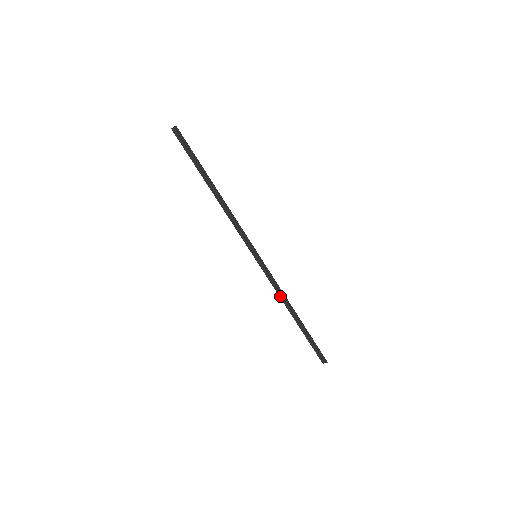
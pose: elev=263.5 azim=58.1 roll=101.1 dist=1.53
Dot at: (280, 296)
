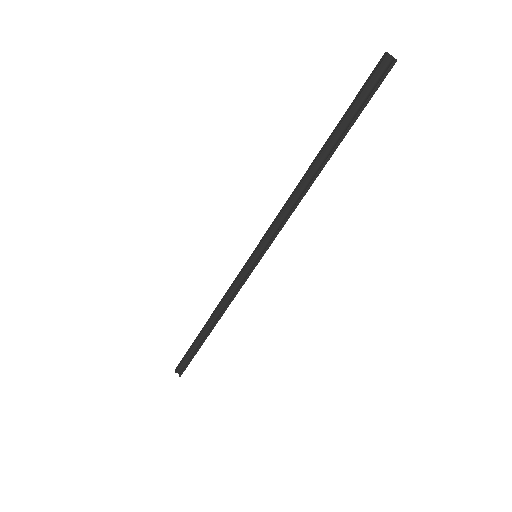
Dot at: (223, 302)
